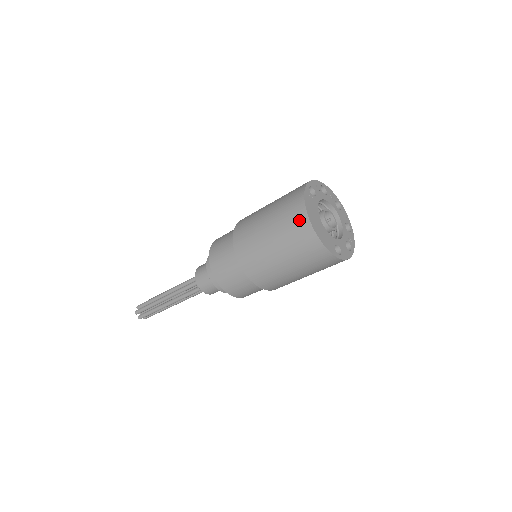
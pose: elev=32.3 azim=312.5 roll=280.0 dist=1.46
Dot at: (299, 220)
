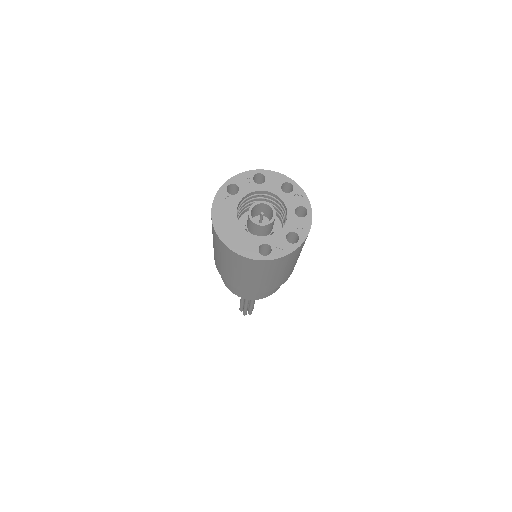
Dot at: (213, 229)
